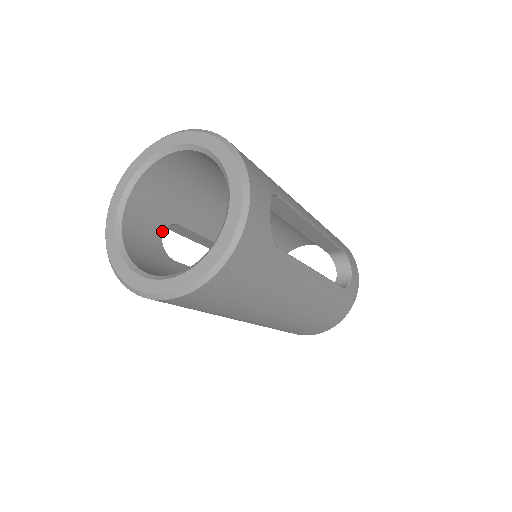
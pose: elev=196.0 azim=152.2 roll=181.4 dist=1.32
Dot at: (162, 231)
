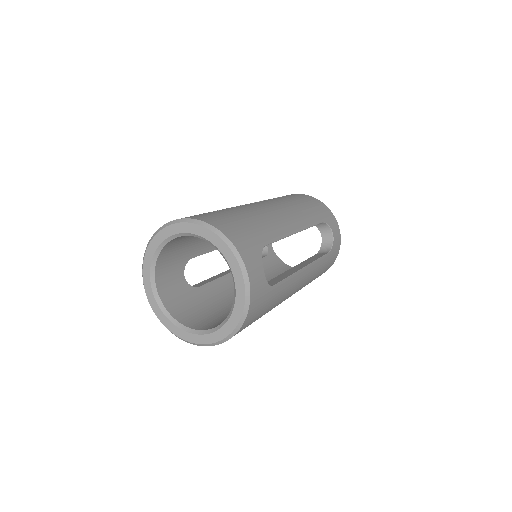
Dot at: (183, 272)
